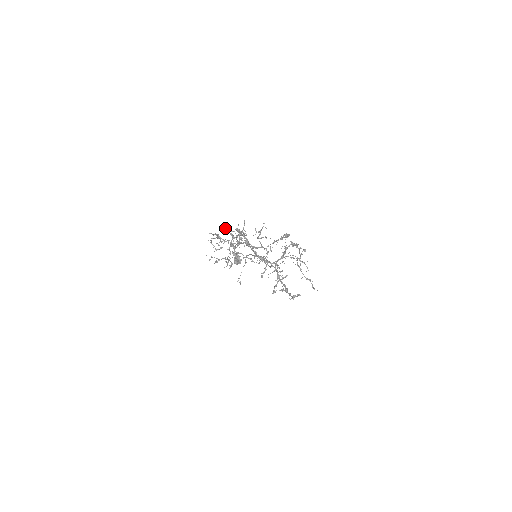
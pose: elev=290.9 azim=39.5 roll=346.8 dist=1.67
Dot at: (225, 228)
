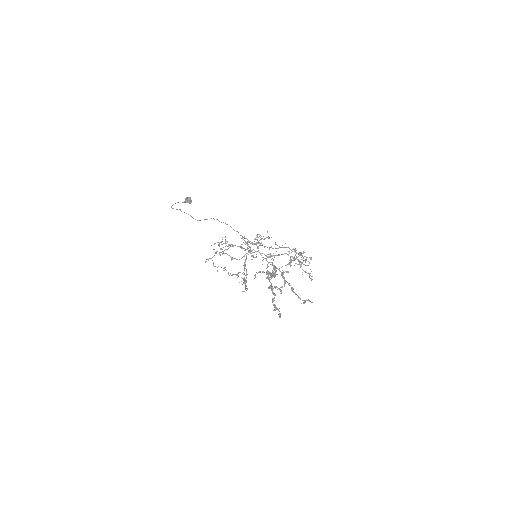
Dot at: occluded
